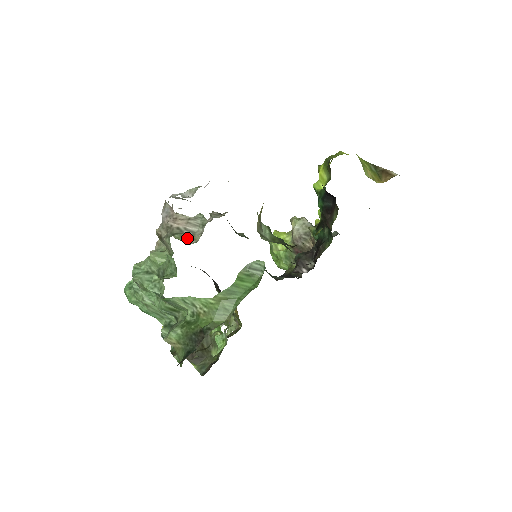
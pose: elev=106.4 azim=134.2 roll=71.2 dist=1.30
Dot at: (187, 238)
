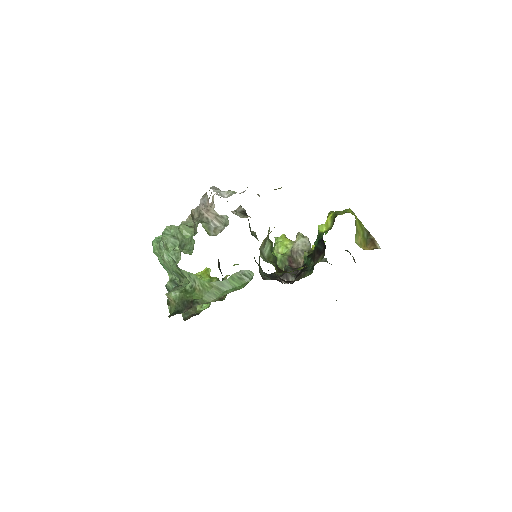
Dot at: (210, 229)
